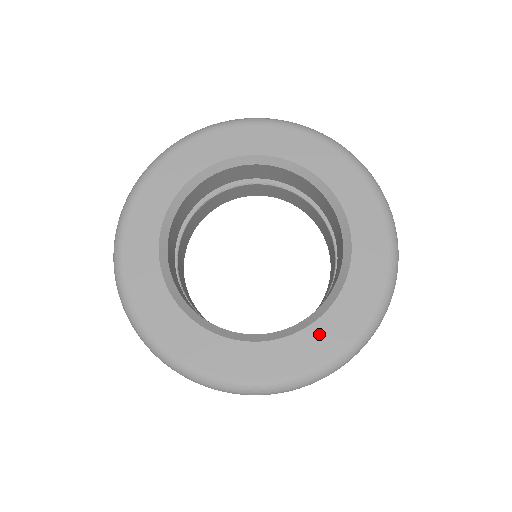
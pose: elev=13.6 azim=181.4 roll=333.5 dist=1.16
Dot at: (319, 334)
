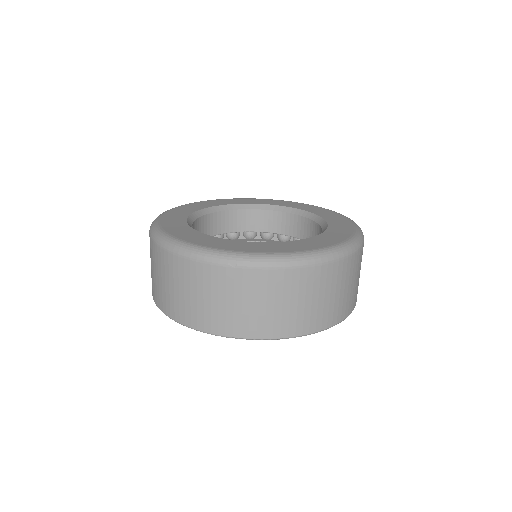
Dot at: (325, 237)
